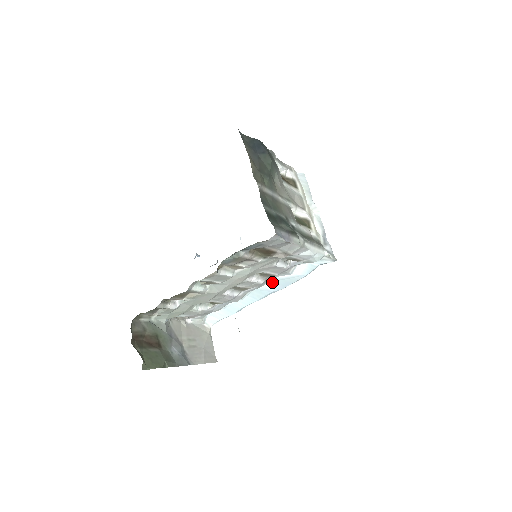
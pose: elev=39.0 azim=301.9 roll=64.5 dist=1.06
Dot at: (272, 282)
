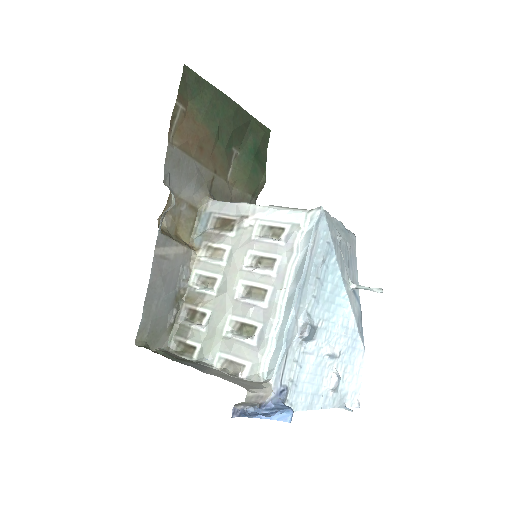
Dot at: (294, 279)
